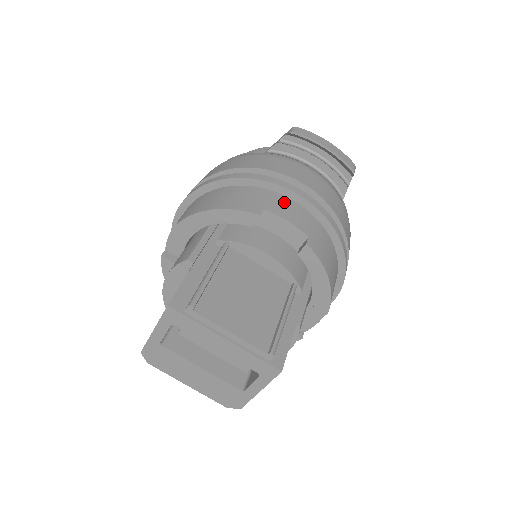
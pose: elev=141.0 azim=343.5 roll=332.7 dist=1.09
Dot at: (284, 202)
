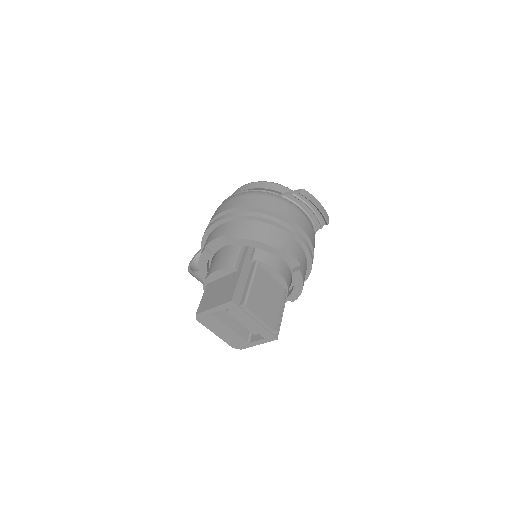
Dot at: (291, 241)
